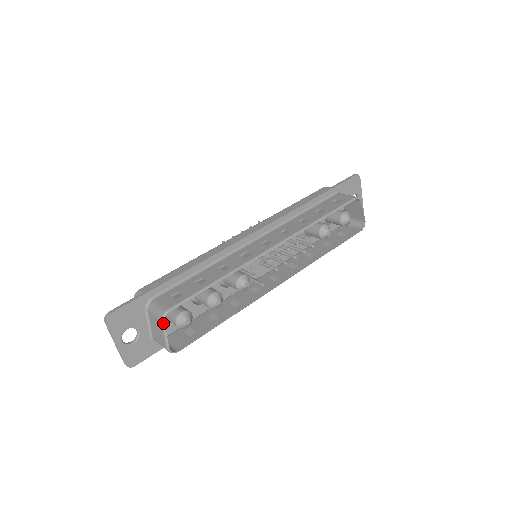
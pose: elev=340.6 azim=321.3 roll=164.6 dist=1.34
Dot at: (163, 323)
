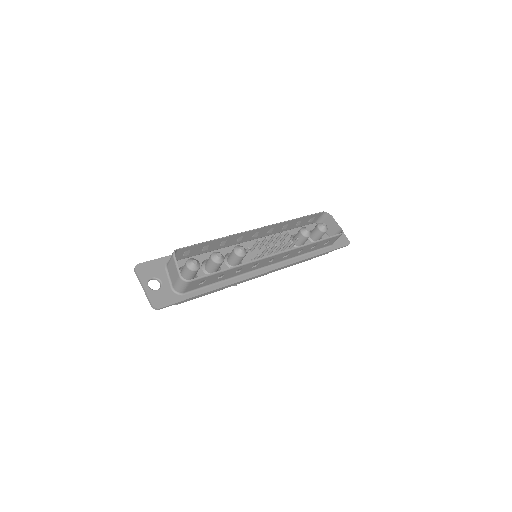
Dot at: (174, 256)
